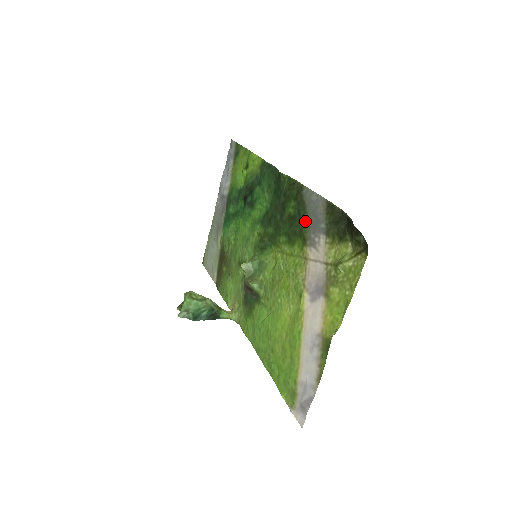
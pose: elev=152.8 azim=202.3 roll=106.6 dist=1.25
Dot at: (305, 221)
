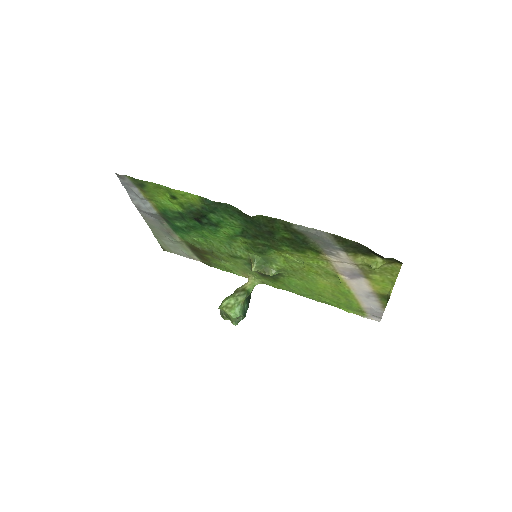
Dot at: (310, 242)
